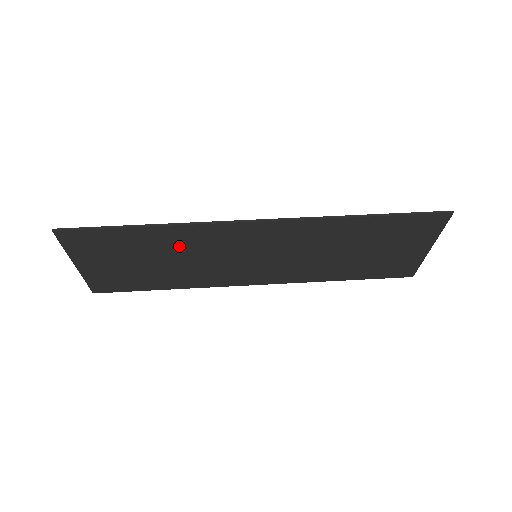
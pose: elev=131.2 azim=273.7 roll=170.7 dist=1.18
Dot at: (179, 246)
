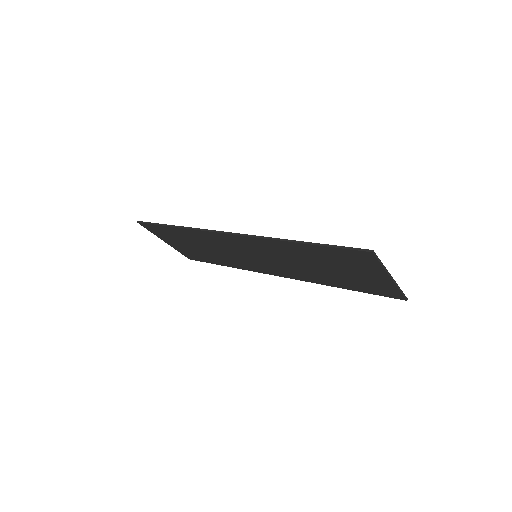
Dot at: (203, 241)
